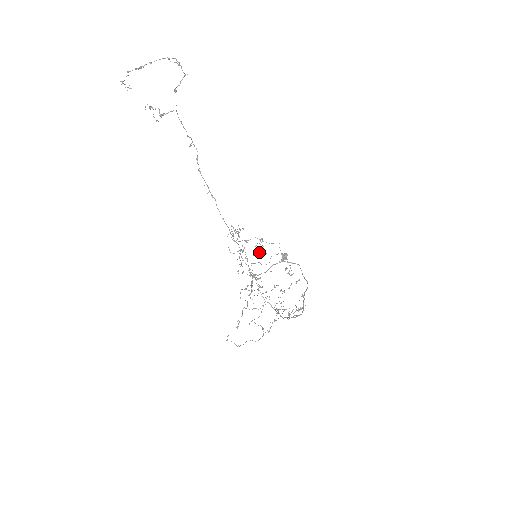
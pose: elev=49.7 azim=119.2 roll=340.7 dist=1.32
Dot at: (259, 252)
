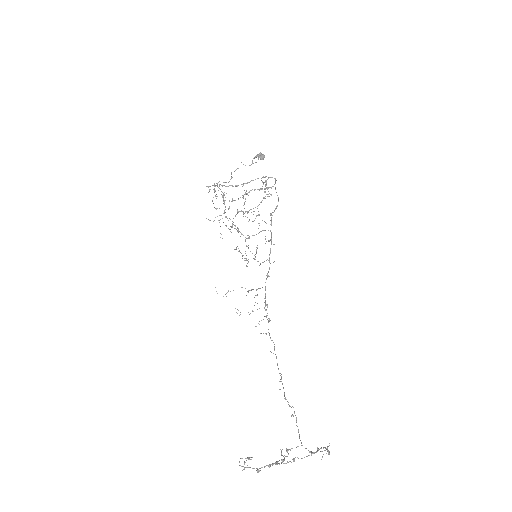
Dot at: occluded
